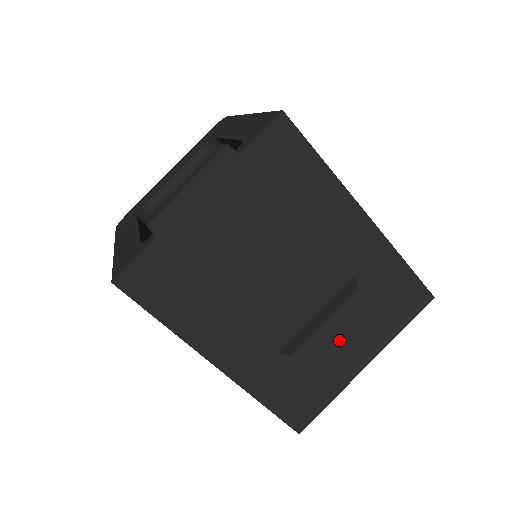
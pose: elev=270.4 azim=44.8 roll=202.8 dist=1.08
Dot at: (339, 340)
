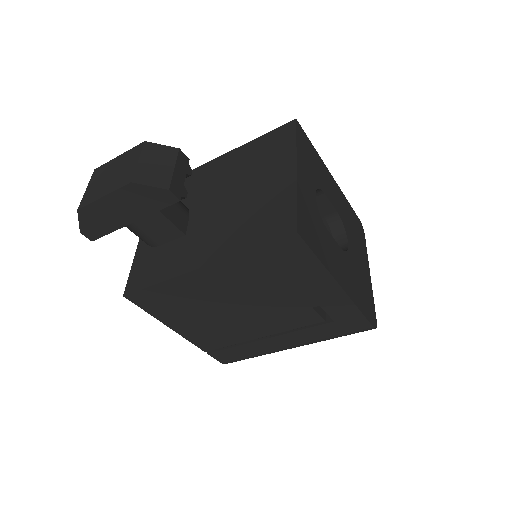
Dot at: (262, 185)
